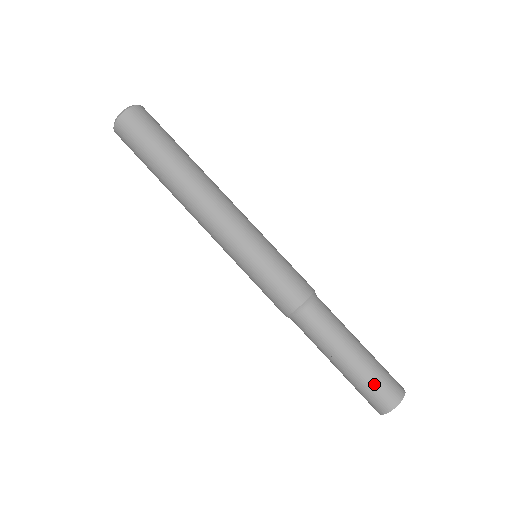
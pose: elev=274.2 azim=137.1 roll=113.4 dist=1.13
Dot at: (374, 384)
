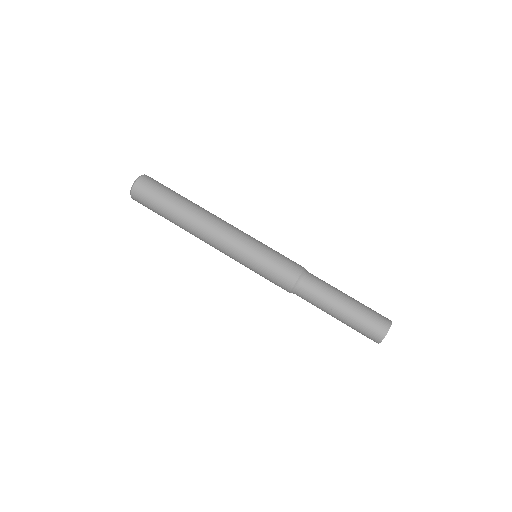
Dot at: (371, 310)
